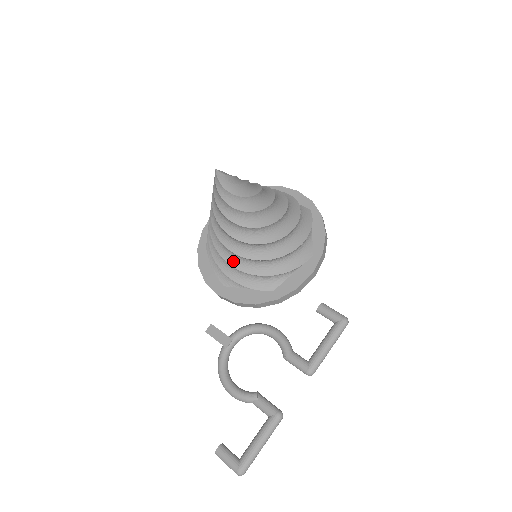
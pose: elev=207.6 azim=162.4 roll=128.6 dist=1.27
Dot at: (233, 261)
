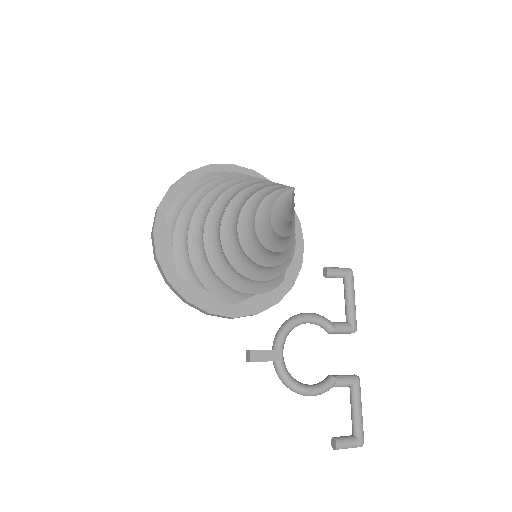
Dot at: (260, 275)
